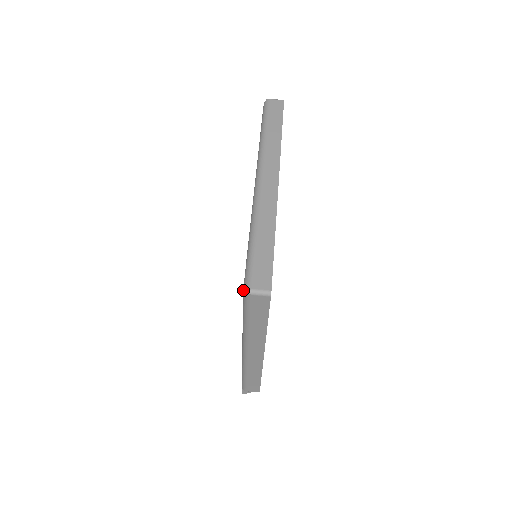
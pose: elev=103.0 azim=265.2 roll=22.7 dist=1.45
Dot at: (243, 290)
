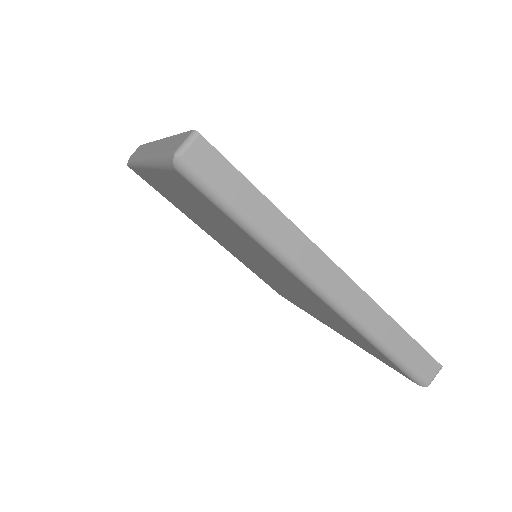
Dot at: occluded
